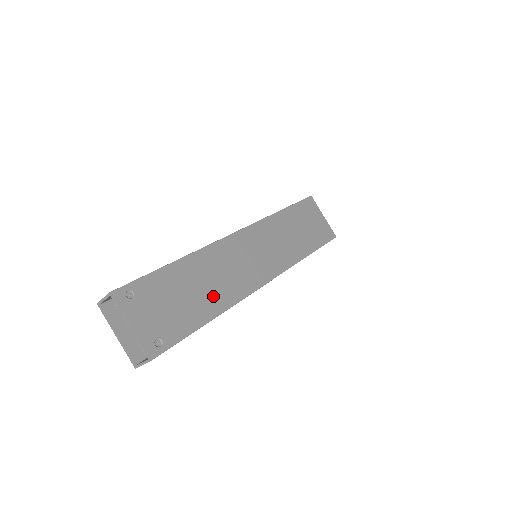
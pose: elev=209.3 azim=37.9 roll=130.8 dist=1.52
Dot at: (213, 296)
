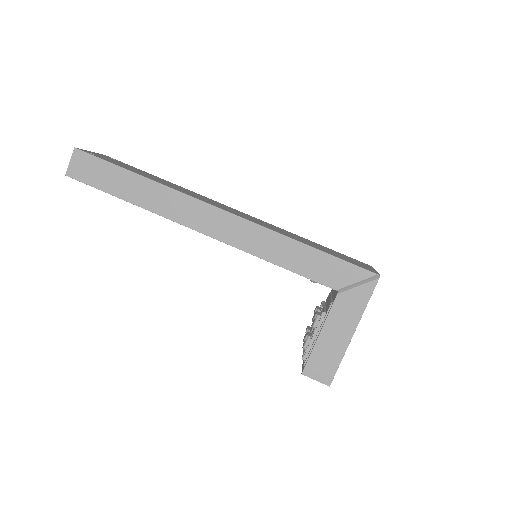
Dot at: occluded
